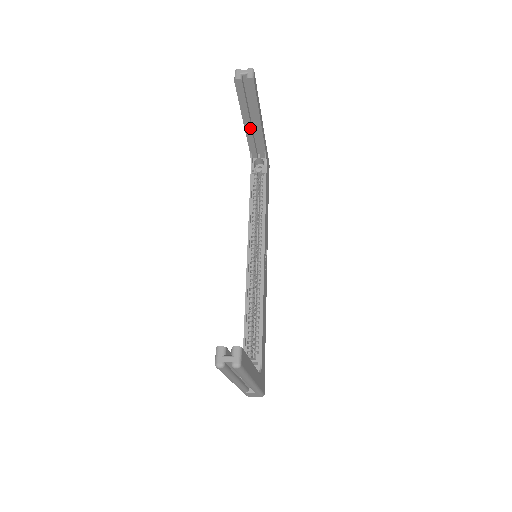
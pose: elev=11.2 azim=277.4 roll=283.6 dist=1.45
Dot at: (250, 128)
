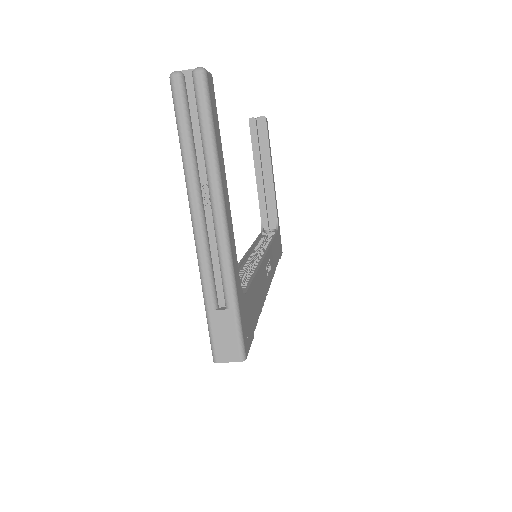
Dot at: (262, 182)
